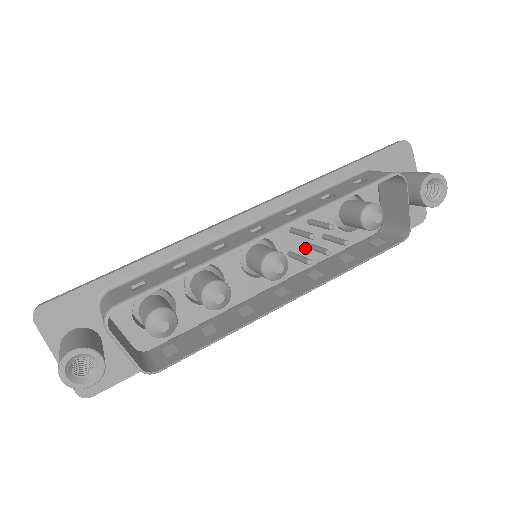
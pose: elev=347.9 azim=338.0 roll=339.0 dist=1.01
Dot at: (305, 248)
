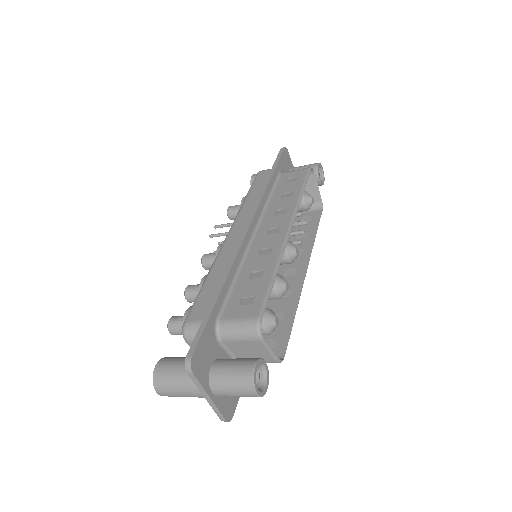
Dot at: occluded
